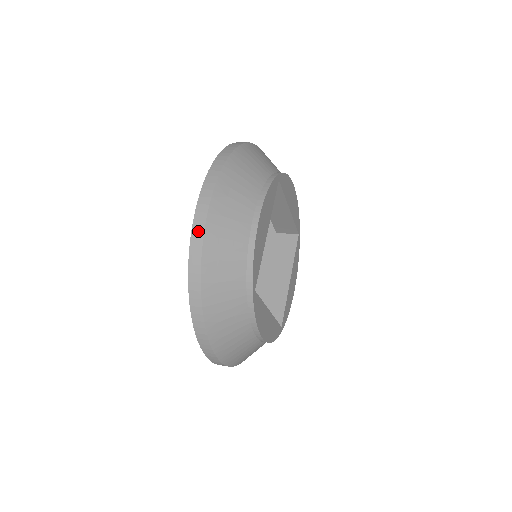
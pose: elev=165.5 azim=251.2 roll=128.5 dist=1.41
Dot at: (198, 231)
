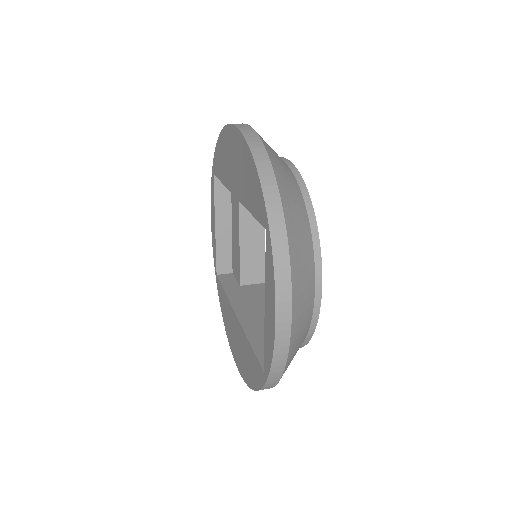
Dot at: (250, 134)
